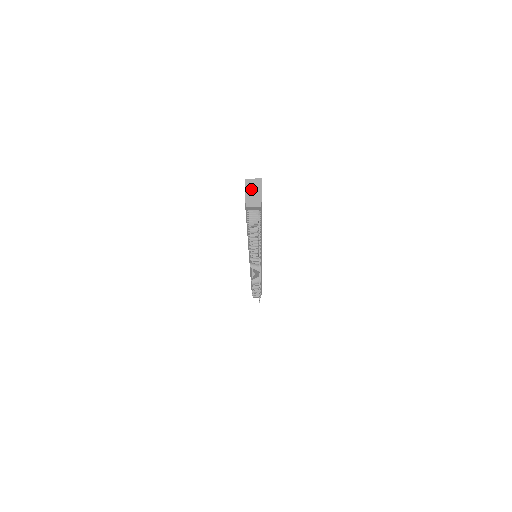
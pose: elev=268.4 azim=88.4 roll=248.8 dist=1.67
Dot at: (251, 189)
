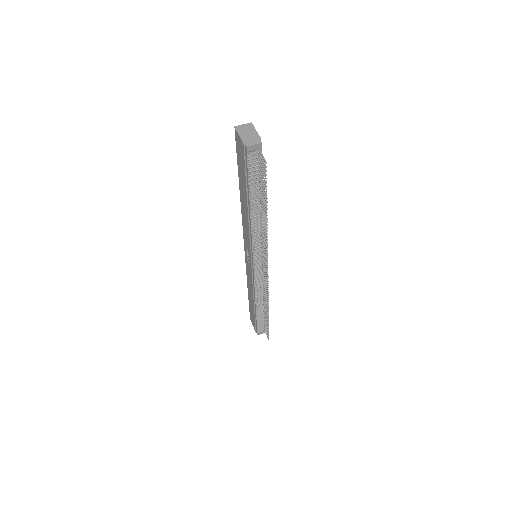
Dot at: (245, 132)
